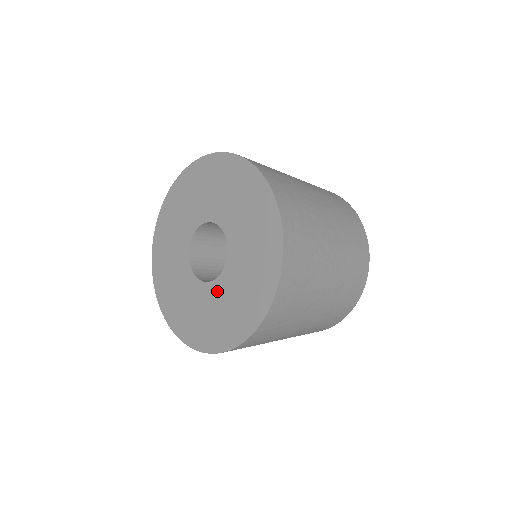
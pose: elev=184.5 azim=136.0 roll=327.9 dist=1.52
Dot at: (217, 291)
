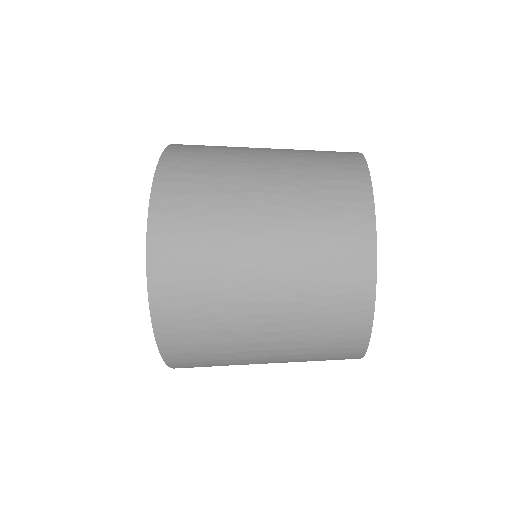
Dot at: occluded
